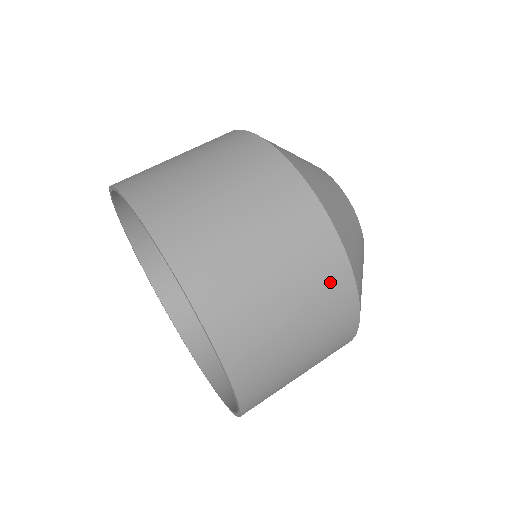
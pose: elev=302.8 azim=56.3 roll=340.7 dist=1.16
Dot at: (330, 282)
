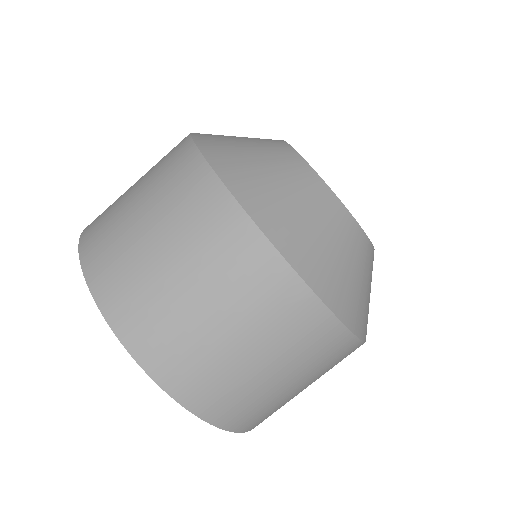
Dot at: (261, 282)
